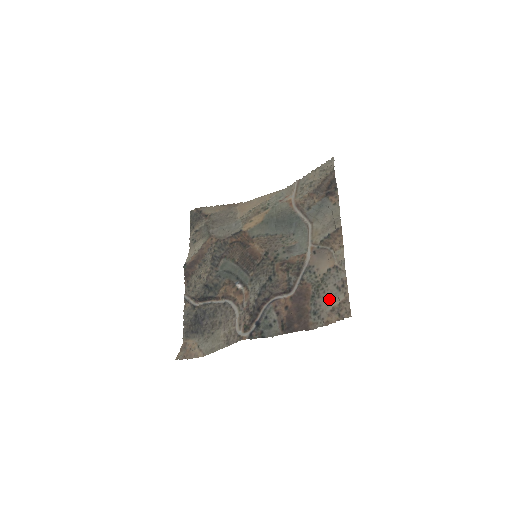
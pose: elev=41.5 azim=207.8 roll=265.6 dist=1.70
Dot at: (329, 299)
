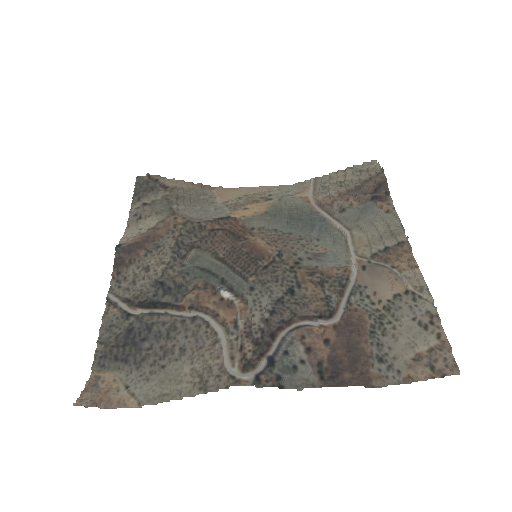
Dot at: (407, 340)
